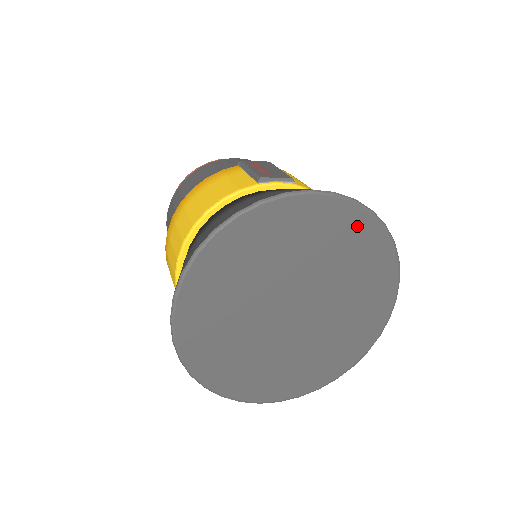
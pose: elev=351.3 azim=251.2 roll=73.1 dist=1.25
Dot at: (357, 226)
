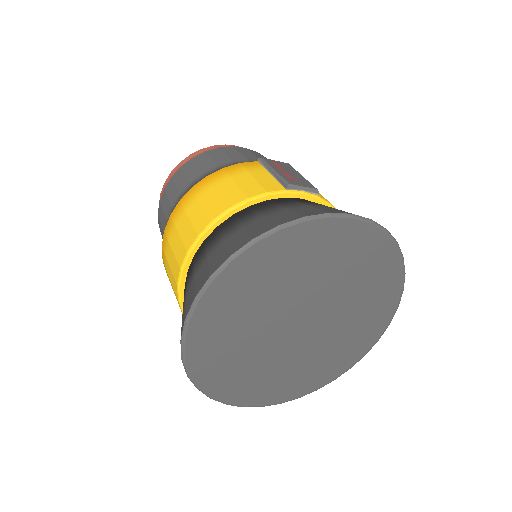
Dot at: (380, 254)
